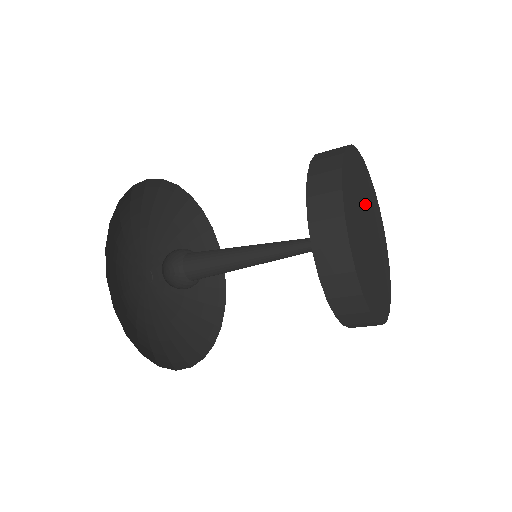
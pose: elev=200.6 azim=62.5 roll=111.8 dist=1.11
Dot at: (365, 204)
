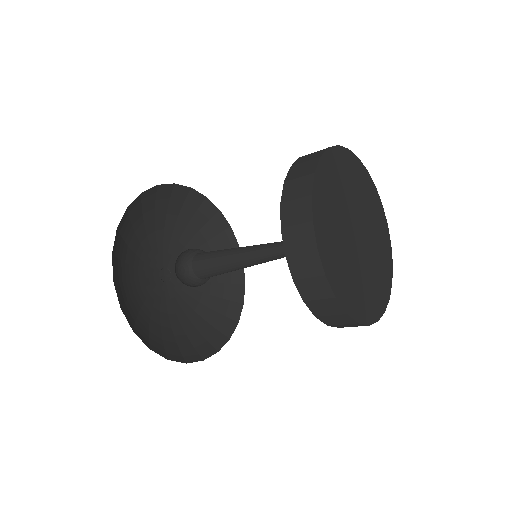
Dot at: (361, 210)
